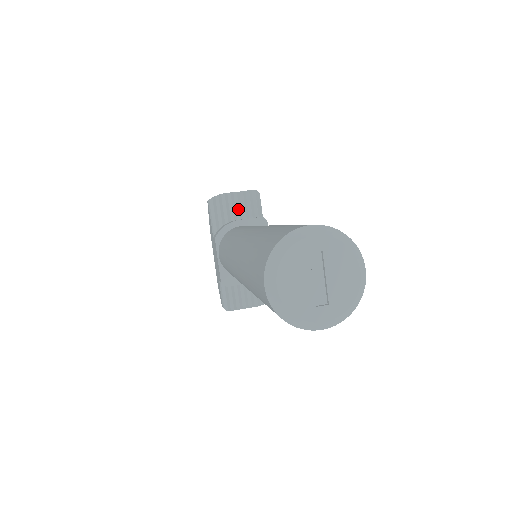
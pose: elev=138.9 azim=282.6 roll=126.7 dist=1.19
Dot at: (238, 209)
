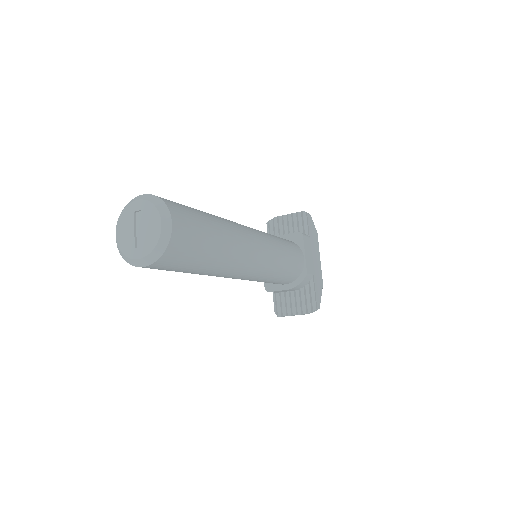
Dot at: (289, 228)
